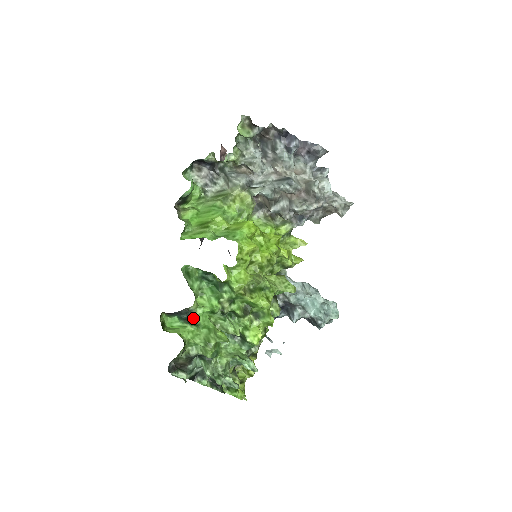
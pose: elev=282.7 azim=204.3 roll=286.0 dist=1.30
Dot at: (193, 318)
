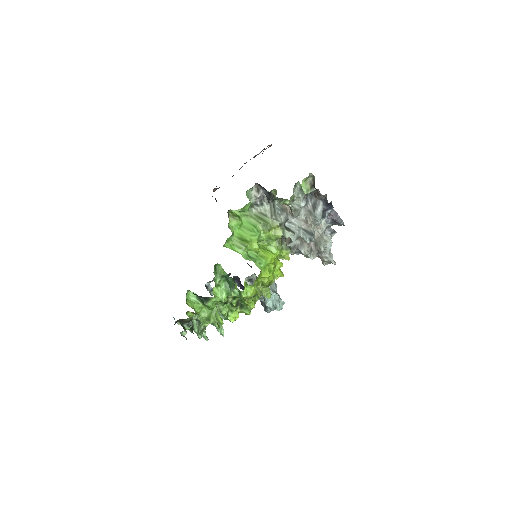
Dot at: (208, 303)
